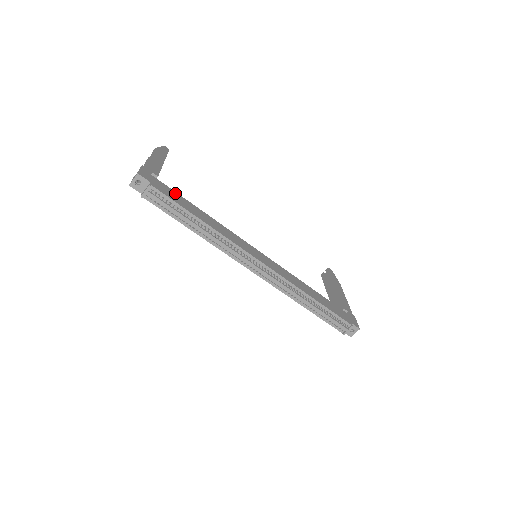
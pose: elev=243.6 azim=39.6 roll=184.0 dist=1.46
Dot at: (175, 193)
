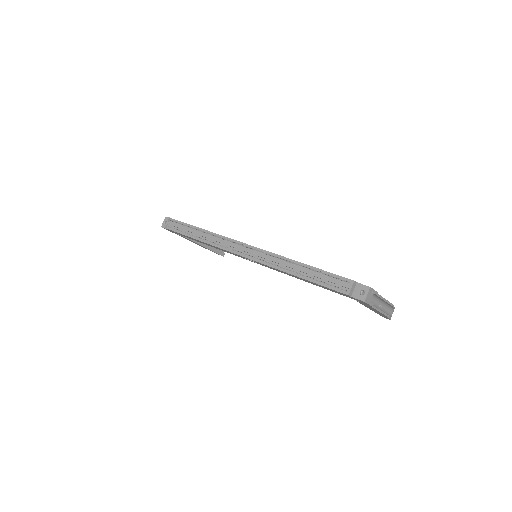
Dot at: occluded
